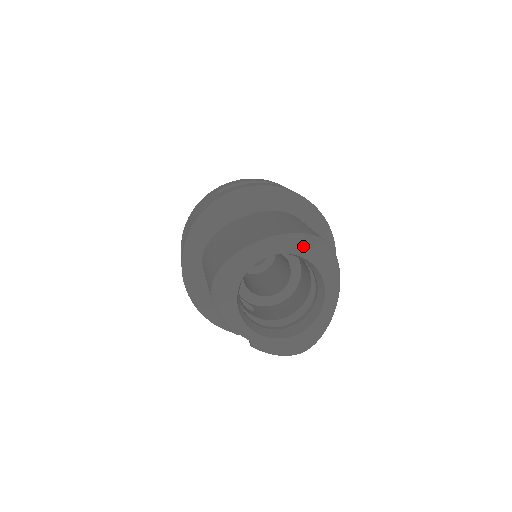
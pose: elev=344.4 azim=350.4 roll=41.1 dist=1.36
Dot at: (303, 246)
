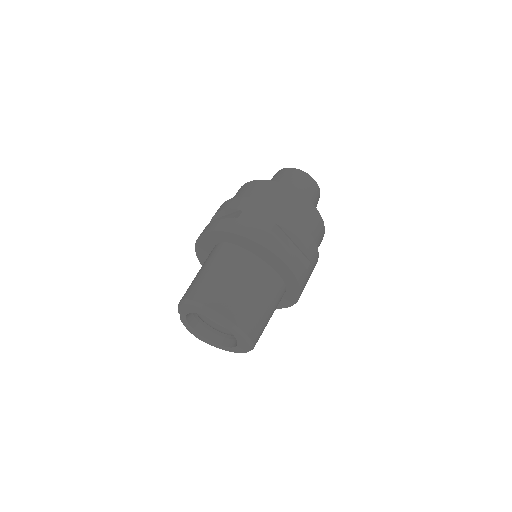
Dot at: (241, 340)
